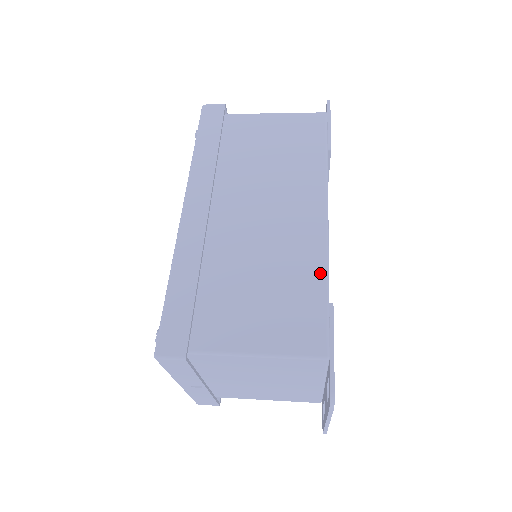
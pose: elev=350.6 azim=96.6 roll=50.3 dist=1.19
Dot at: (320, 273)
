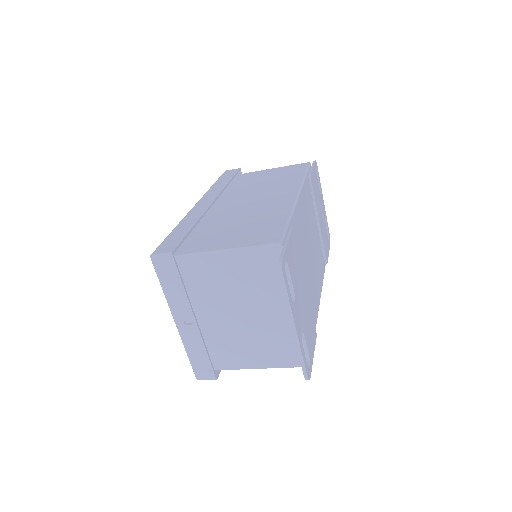
Dot at: (285, 214)
